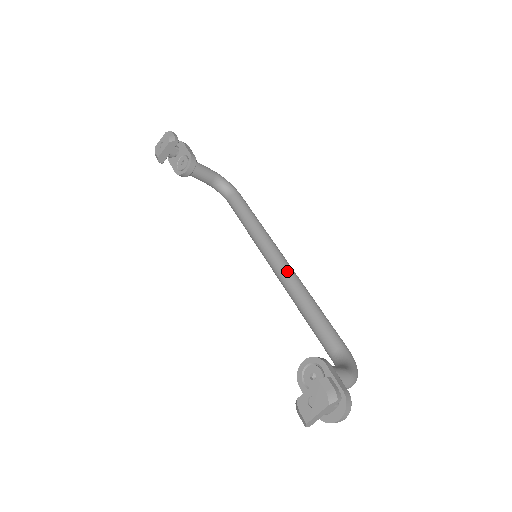
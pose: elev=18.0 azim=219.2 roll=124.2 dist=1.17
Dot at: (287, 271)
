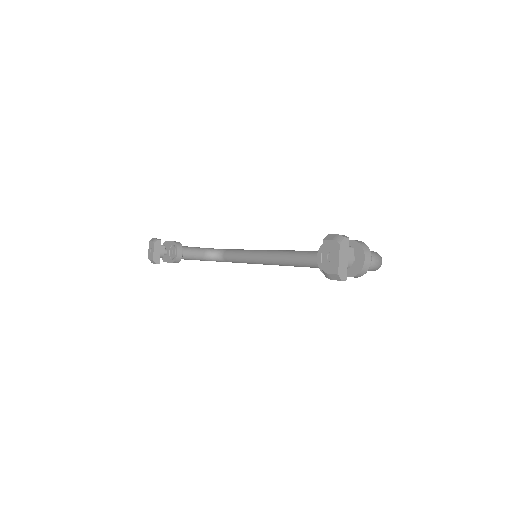
Dot at: (288, 253)
